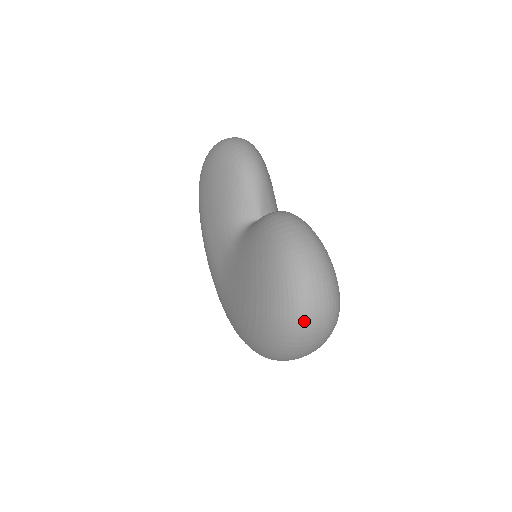
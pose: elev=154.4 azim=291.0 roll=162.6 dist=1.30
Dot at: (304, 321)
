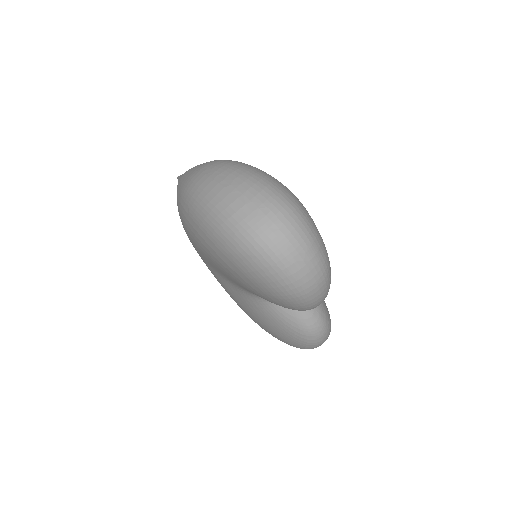
Dot at: occluded
